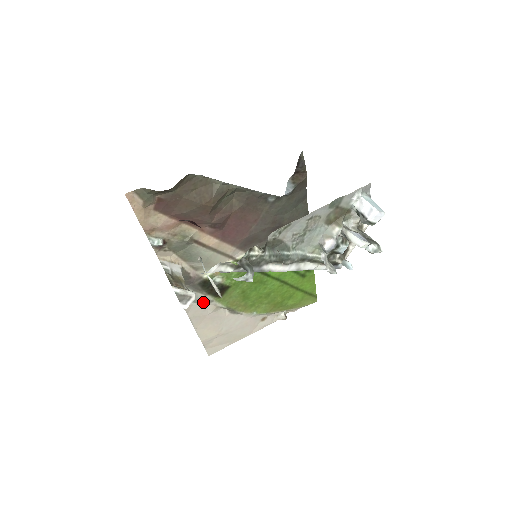
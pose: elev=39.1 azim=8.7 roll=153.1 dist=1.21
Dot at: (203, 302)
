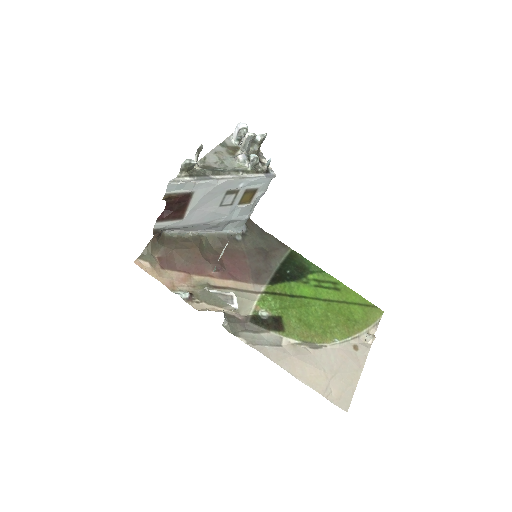
Dot at: (275, 344)
